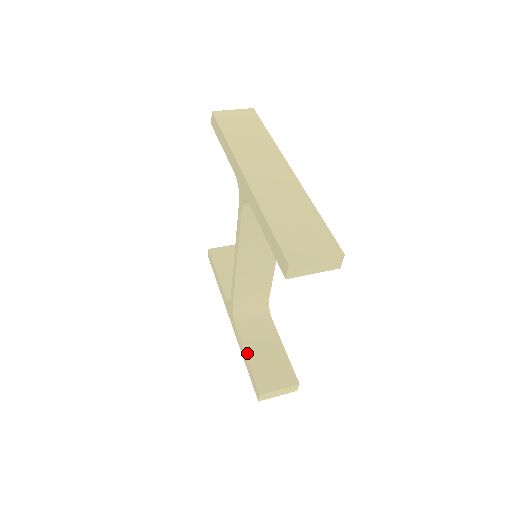
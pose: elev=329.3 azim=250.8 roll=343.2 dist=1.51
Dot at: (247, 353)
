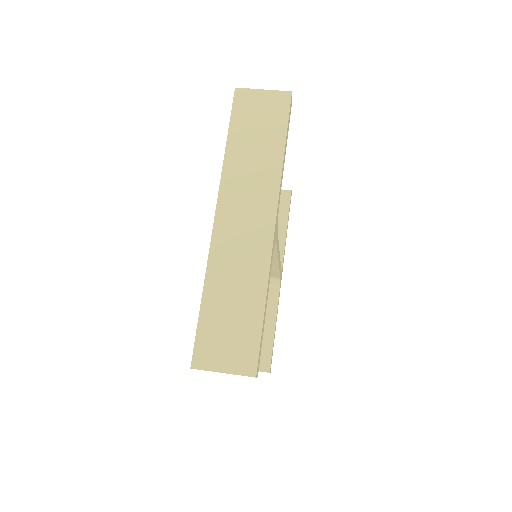
Dot at: occluded
